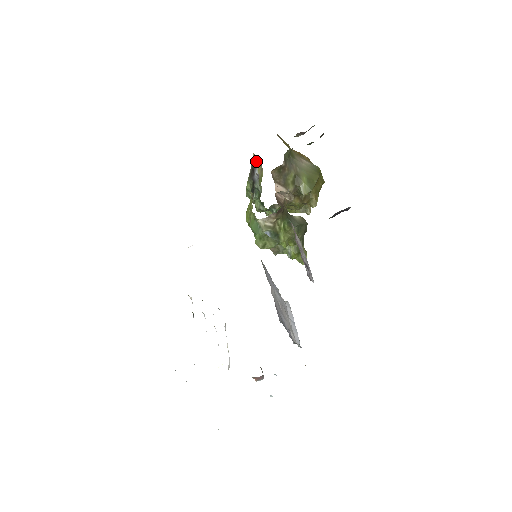
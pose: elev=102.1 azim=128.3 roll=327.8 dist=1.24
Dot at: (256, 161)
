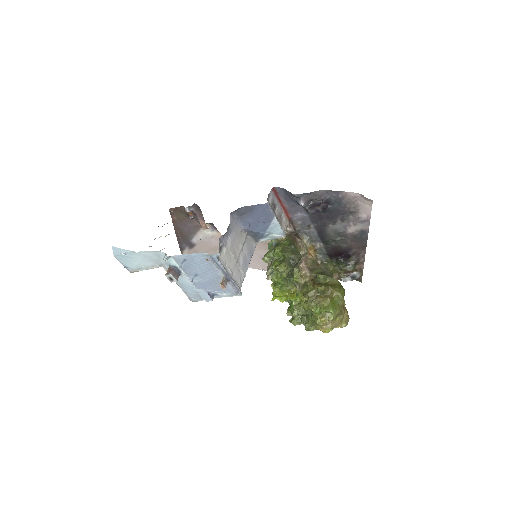
Dot at: occluded
